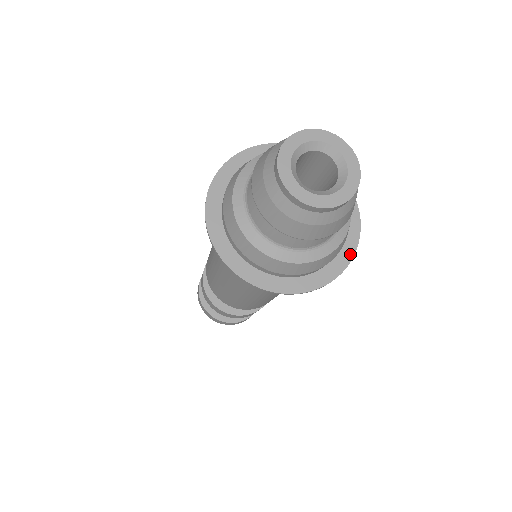
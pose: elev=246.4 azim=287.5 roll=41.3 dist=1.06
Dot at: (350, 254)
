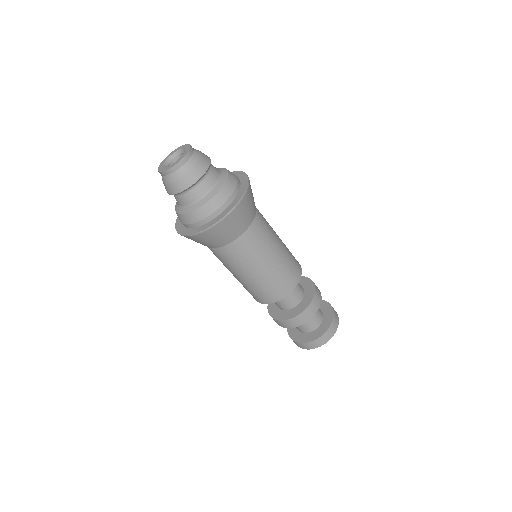
Dot at: (246, 178)
